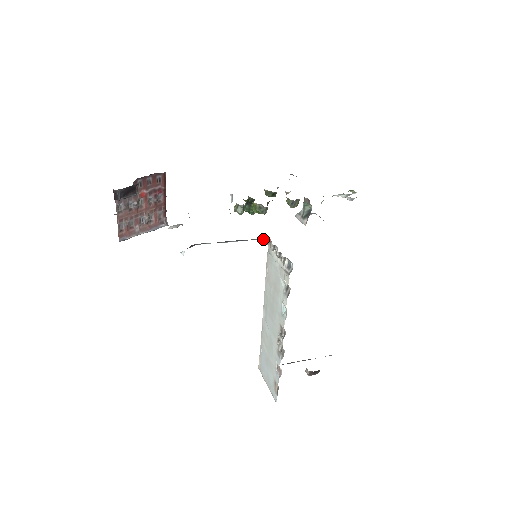
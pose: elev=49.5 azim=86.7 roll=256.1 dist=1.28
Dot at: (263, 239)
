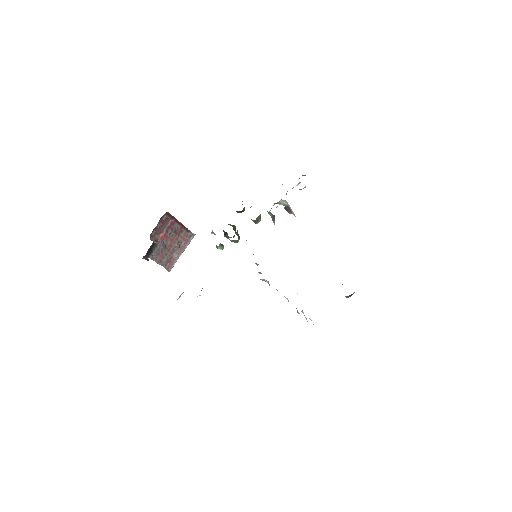
Dot at: occluded
